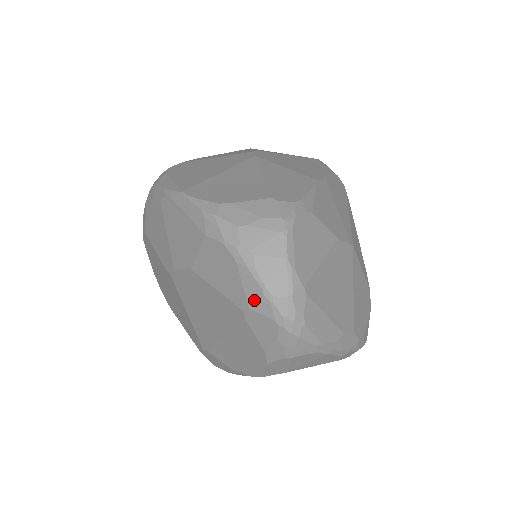
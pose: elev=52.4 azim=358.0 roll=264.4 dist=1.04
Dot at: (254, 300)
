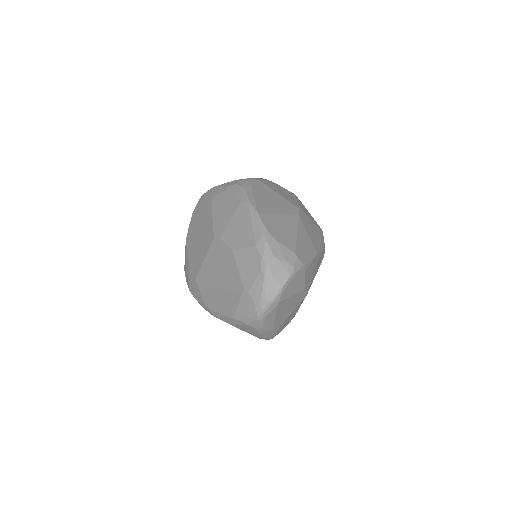
Dot at: (255, 291)
